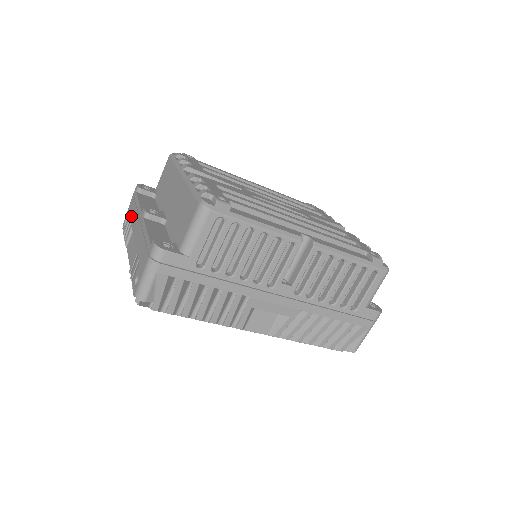
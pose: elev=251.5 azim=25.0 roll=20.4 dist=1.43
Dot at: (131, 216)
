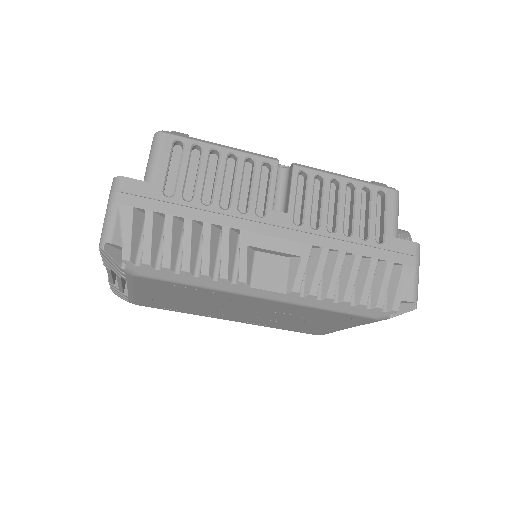
Dot at: occluded
